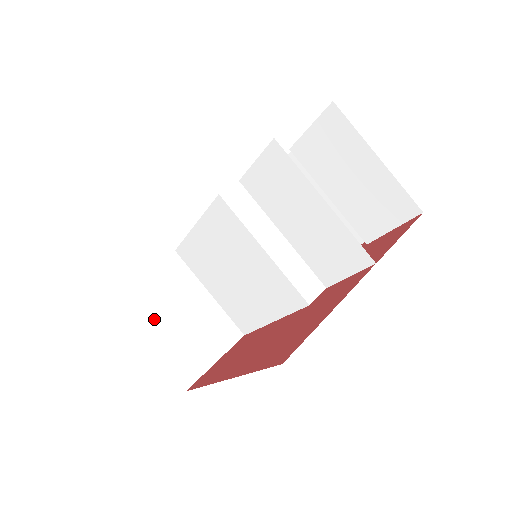
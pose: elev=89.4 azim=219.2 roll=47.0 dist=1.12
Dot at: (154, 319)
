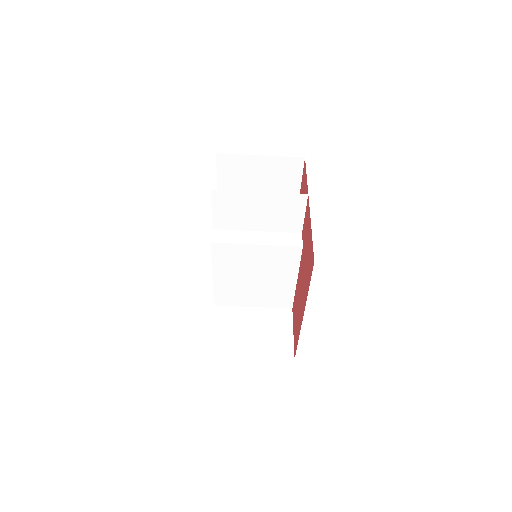
Dot at: (241, 344)
